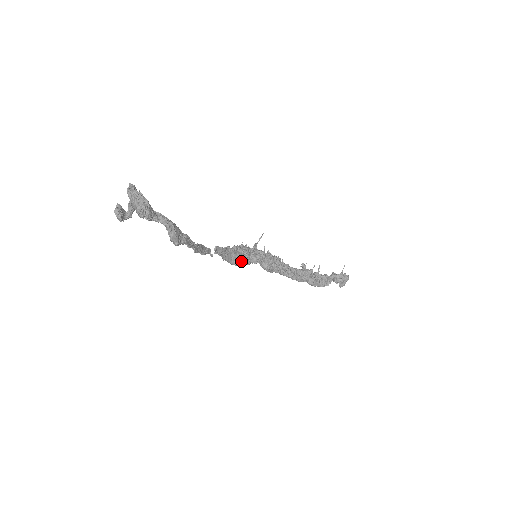
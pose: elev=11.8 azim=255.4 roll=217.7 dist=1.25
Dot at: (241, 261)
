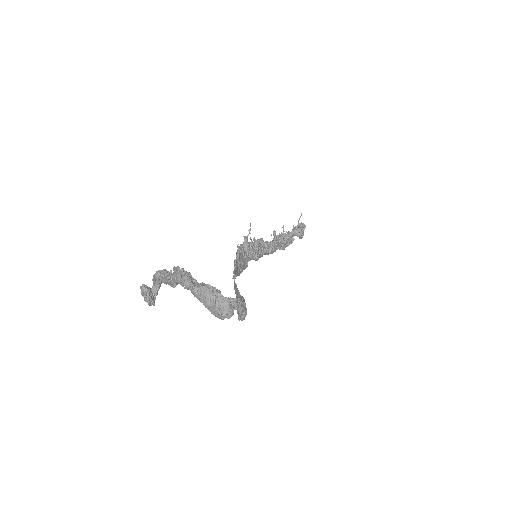
Dot at: (243, 268)
